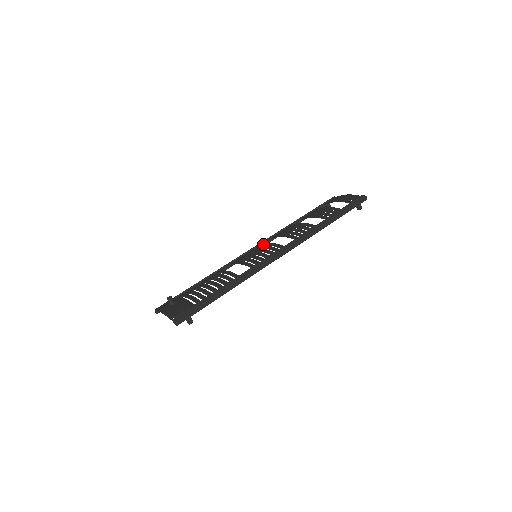
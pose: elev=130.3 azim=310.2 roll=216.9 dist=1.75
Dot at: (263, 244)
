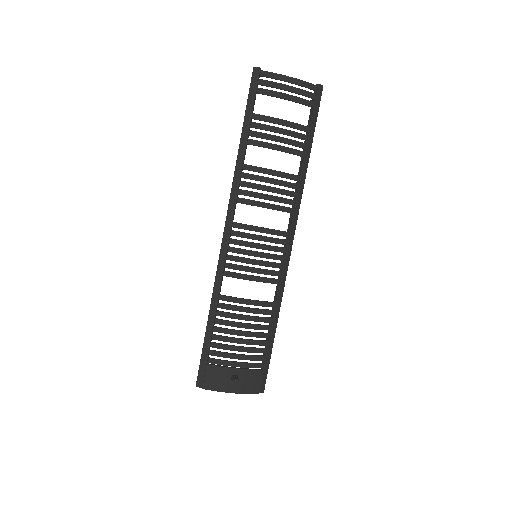
Dot at: occluded
